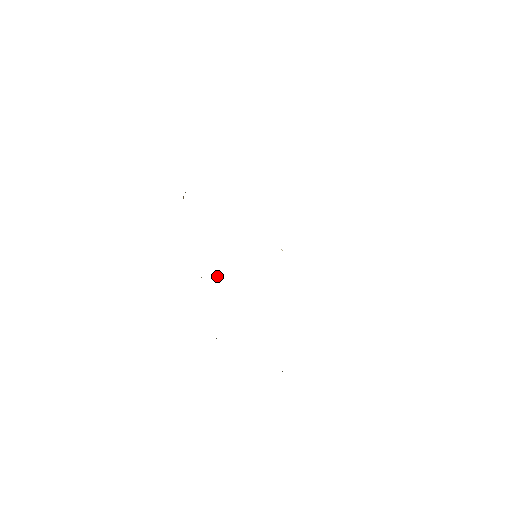
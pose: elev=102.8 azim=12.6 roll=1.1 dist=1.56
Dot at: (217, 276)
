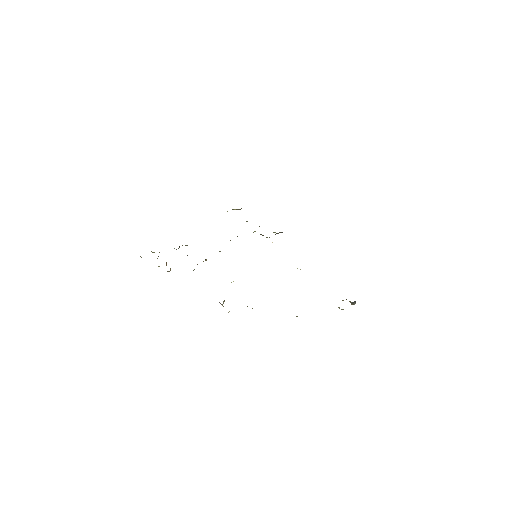
Dot at: occluded
